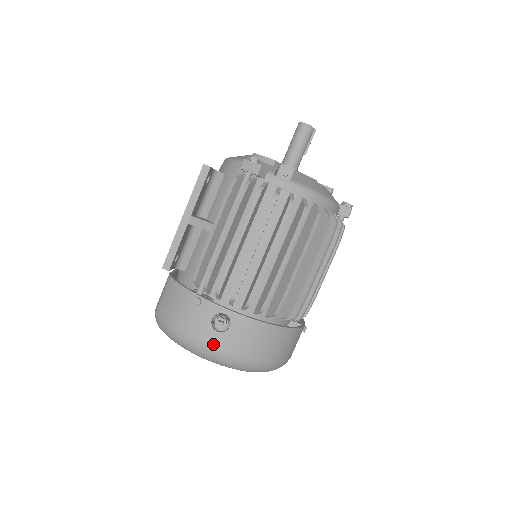
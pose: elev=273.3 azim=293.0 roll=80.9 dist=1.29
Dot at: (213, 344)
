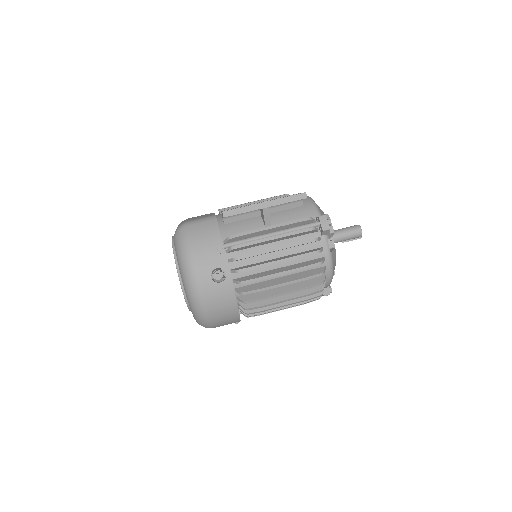
Dot at: (201, 280)
